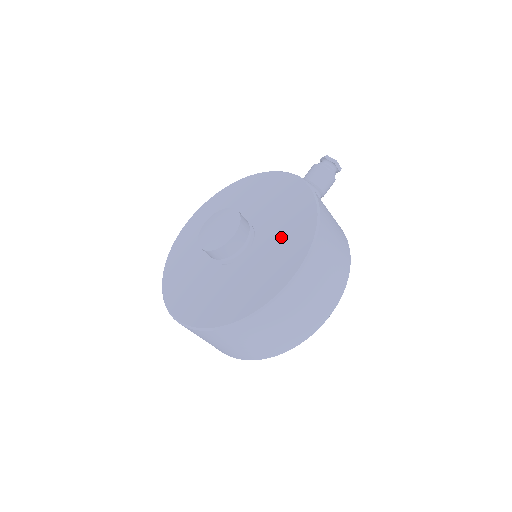
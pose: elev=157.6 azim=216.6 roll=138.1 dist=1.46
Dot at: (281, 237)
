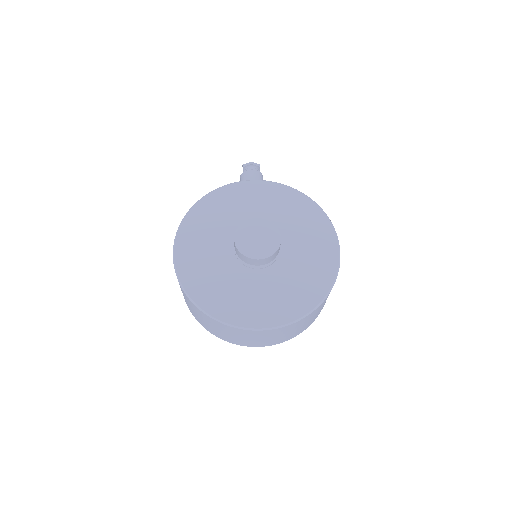
Dot at: (300, 227)
